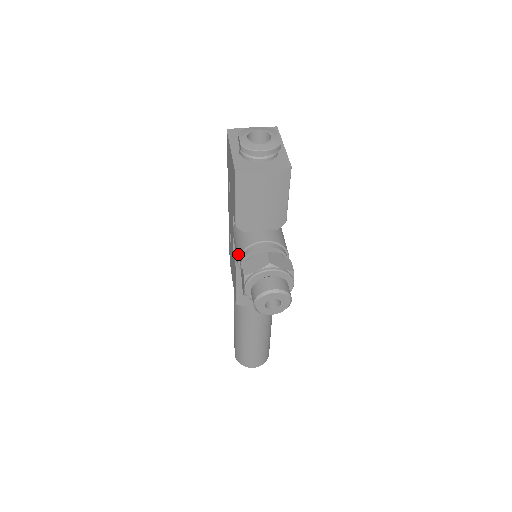
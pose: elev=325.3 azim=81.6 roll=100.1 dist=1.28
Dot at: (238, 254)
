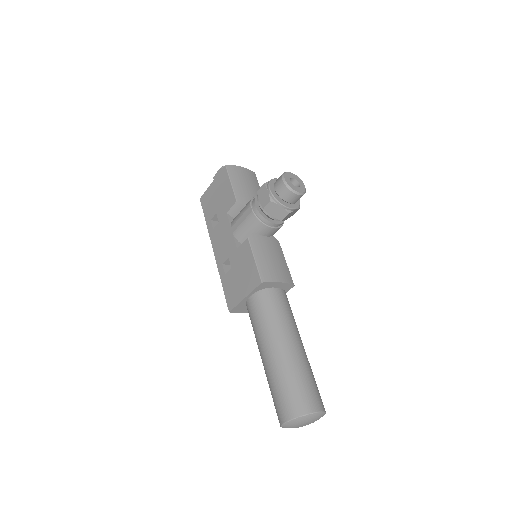
Dot at: (249, 204)
